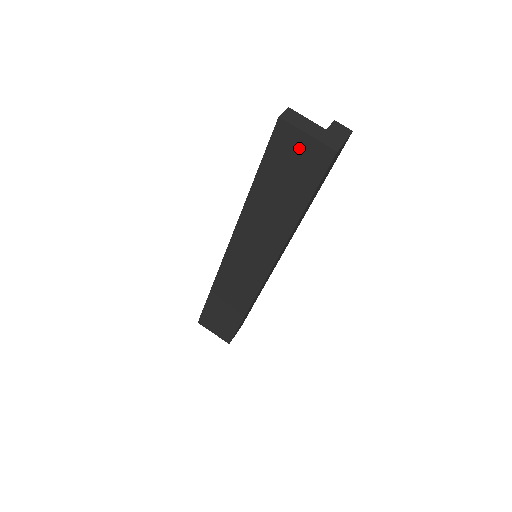
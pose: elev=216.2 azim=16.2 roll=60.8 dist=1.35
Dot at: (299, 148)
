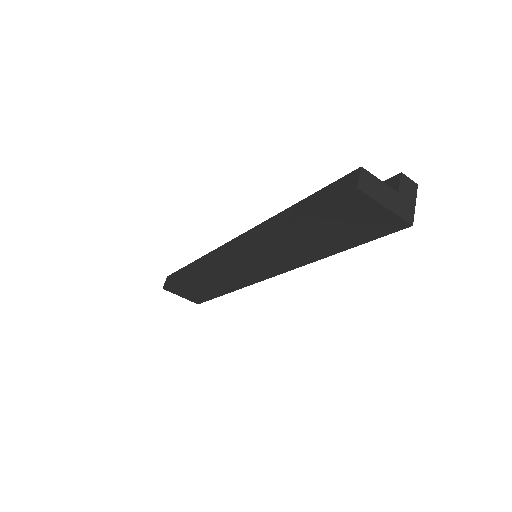
Dot at: (367, 214)
